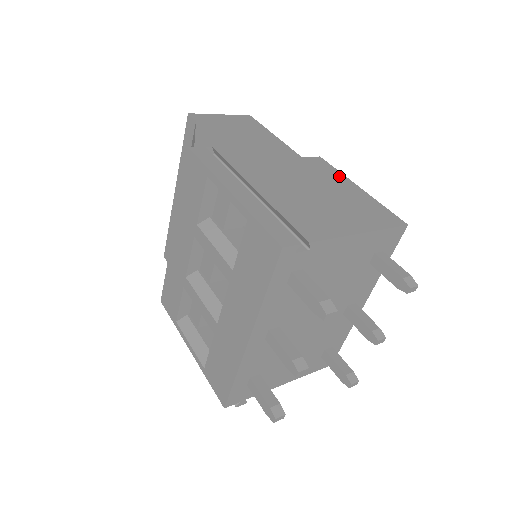
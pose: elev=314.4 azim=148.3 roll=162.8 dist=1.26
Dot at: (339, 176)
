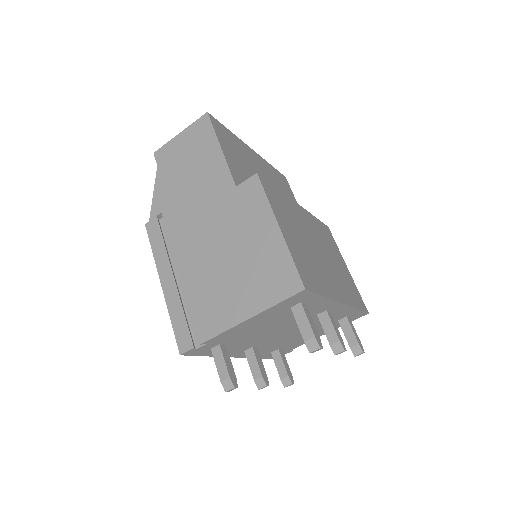
Dot at: (263, 211)
